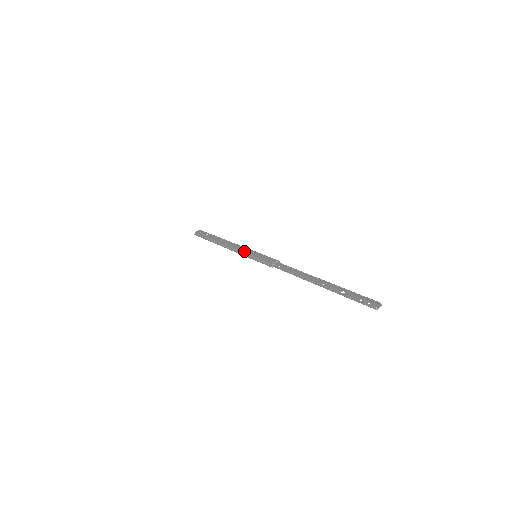
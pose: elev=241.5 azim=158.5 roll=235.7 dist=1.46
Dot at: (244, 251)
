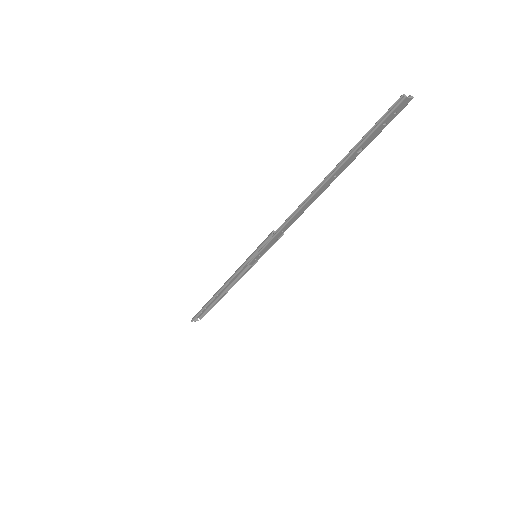
Dot at: (242, 264)
